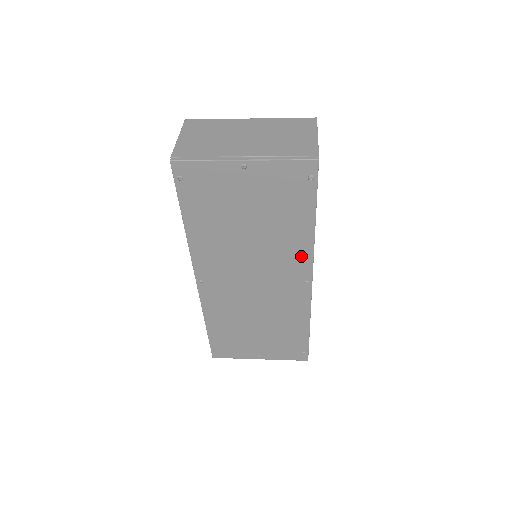
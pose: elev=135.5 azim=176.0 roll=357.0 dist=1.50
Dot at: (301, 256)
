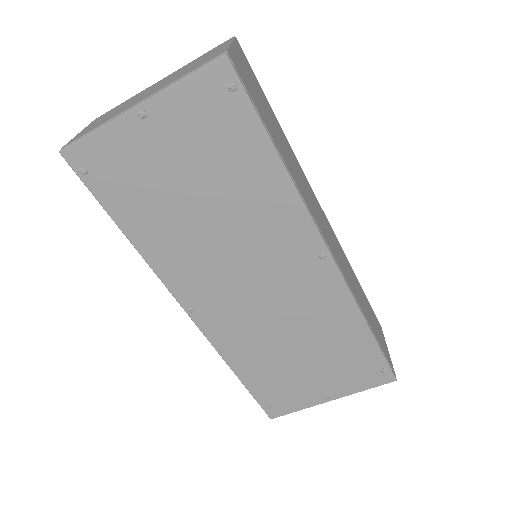
Dot at: (291, 217)
